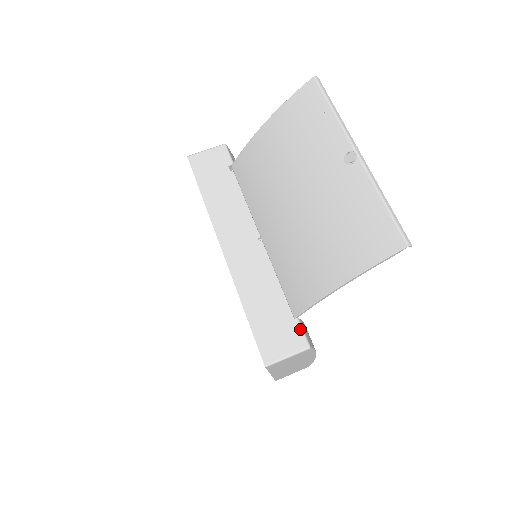
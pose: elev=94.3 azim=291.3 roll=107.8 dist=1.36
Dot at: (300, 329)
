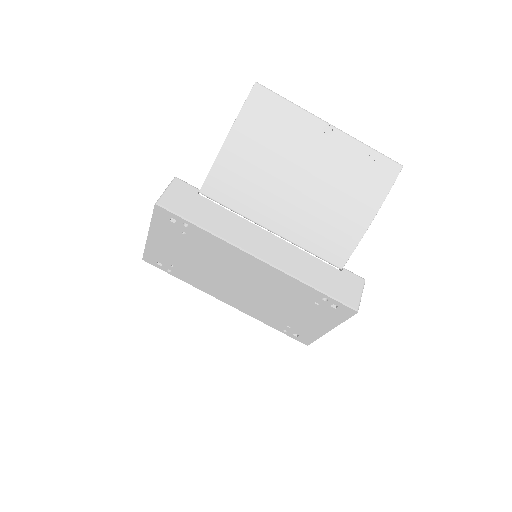
Dot at: (351, 273)
